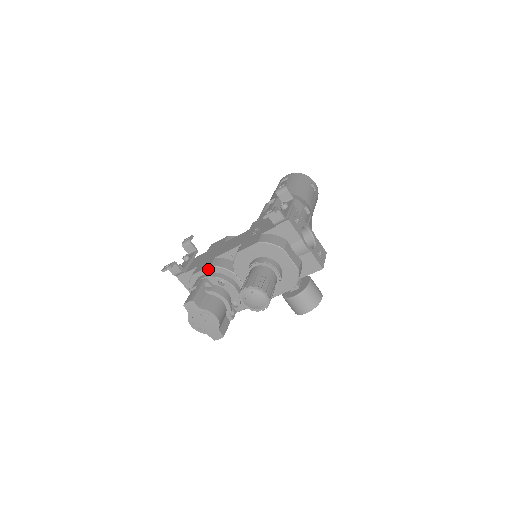
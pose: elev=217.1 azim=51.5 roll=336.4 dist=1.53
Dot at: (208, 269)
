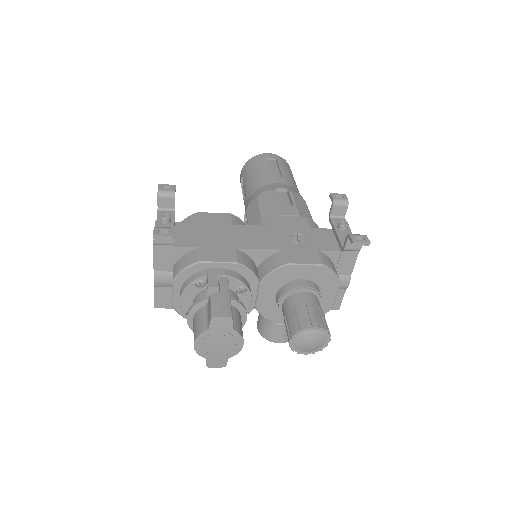
Dot at: (231, 265)
